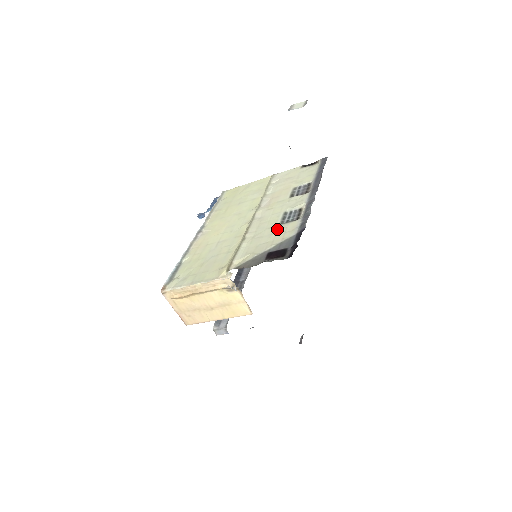
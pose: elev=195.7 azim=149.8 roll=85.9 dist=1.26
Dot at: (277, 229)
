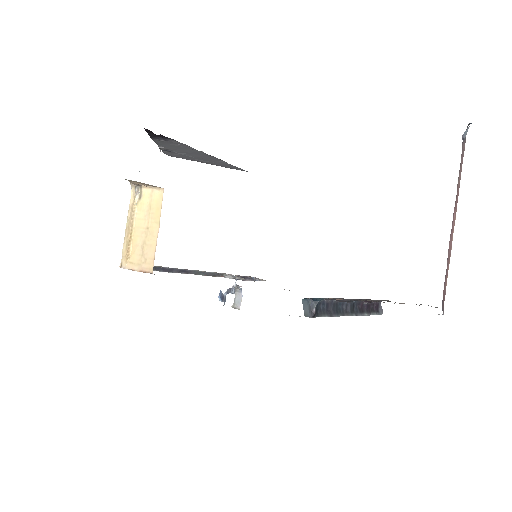
Dot at: occluded
